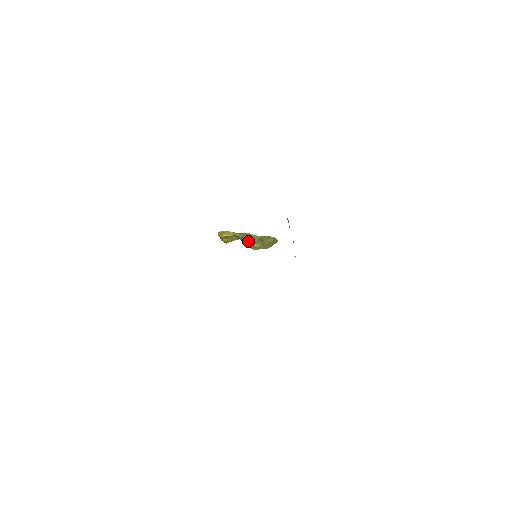
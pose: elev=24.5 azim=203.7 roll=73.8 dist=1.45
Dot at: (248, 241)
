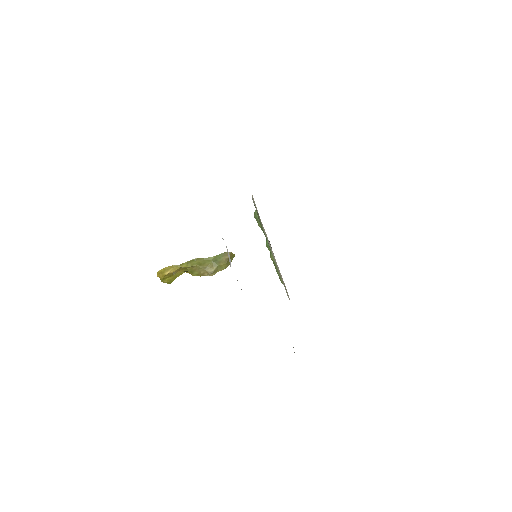
Dot at: (199, 268)
